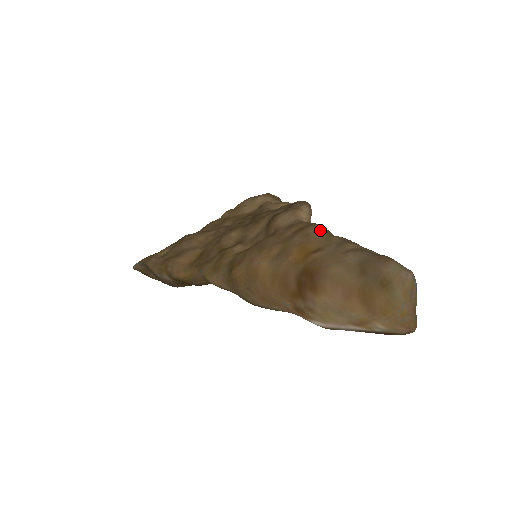
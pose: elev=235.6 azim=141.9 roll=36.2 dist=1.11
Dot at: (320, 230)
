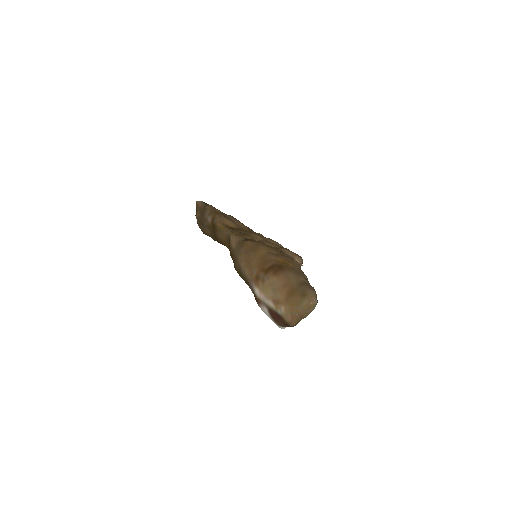
Dot at: (299, 266)
